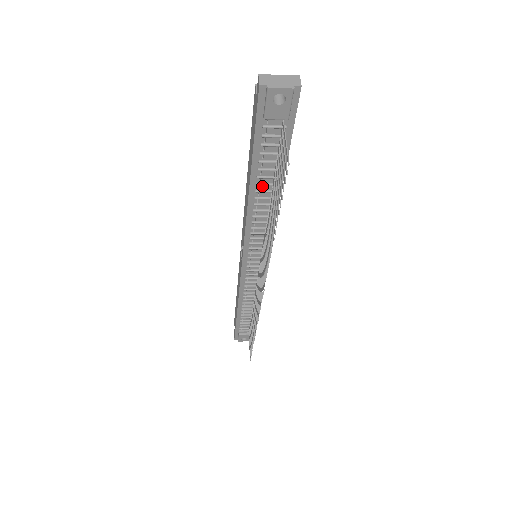
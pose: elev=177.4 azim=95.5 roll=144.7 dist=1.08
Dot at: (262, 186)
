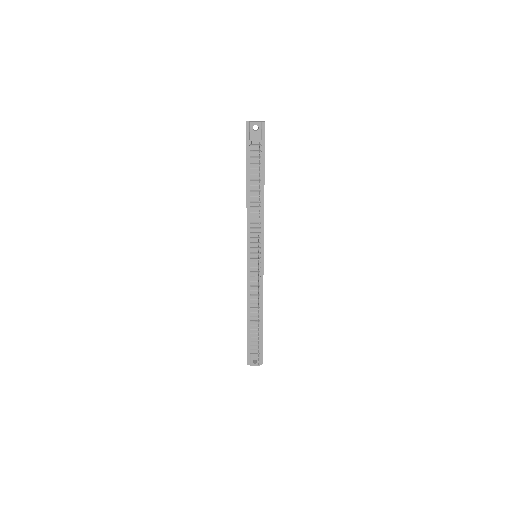
Dot at: (253, 187)
